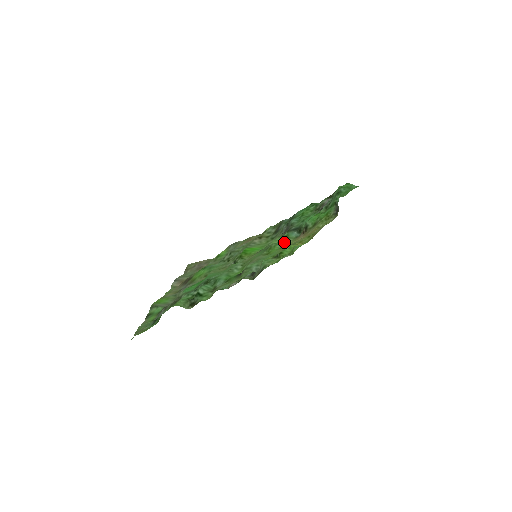
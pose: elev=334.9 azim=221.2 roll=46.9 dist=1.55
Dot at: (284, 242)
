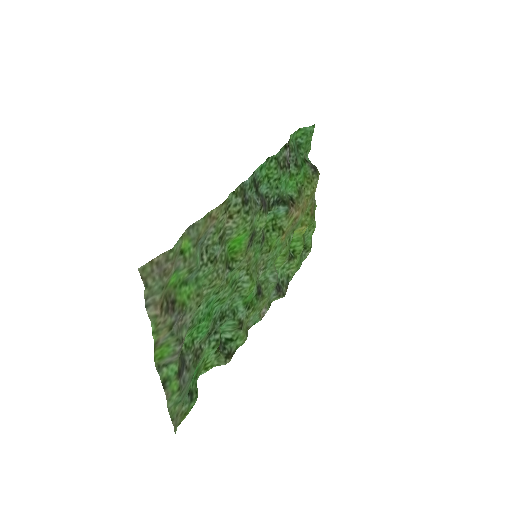
Dot at: (278, 227)
